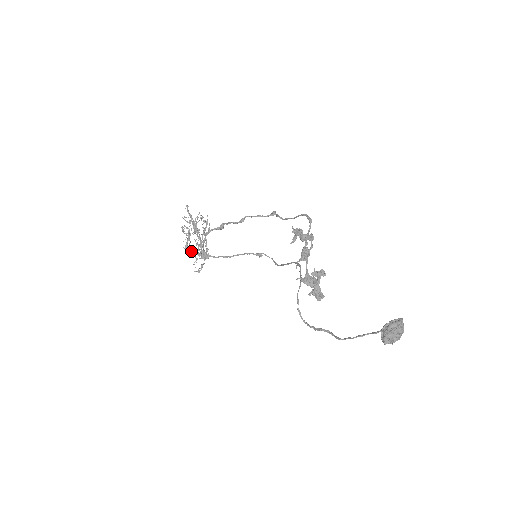
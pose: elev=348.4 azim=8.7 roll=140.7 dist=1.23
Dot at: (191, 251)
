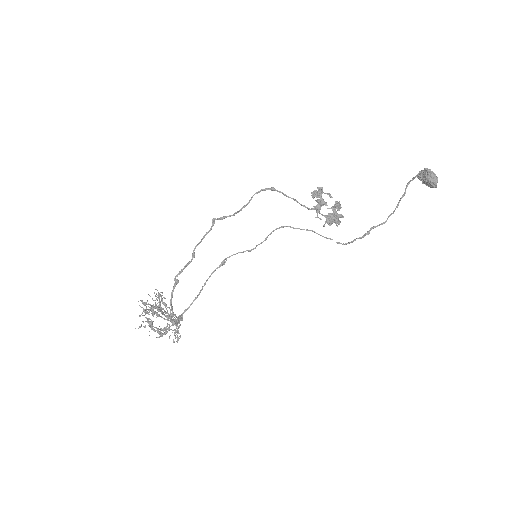
Dot at: (167, 331)
